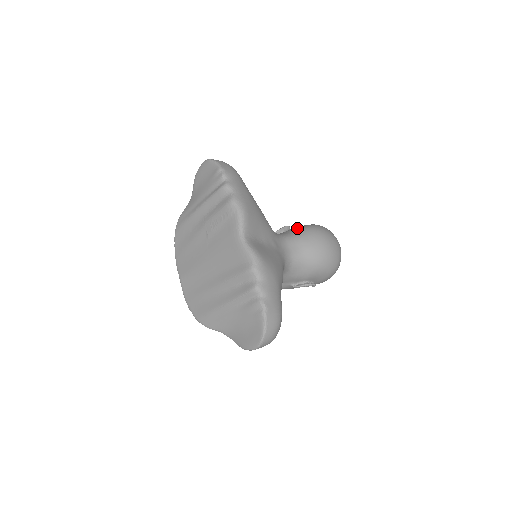
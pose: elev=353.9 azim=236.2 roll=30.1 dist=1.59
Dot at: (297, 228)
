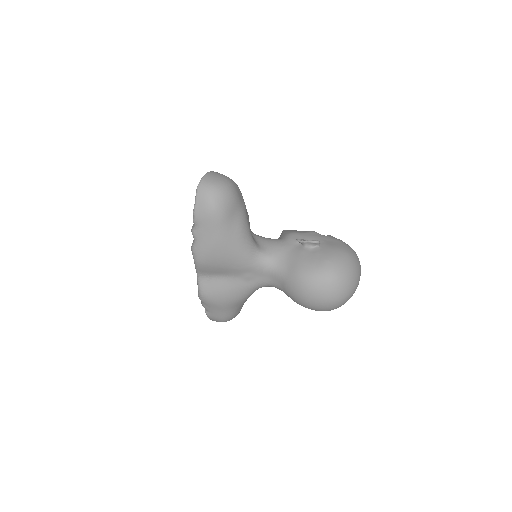
Dot at: (296, 265)
